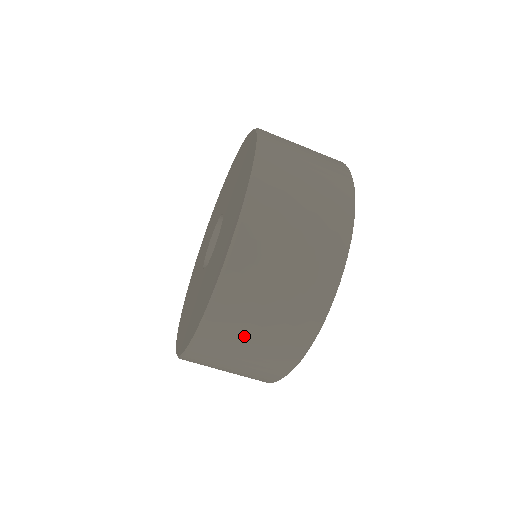
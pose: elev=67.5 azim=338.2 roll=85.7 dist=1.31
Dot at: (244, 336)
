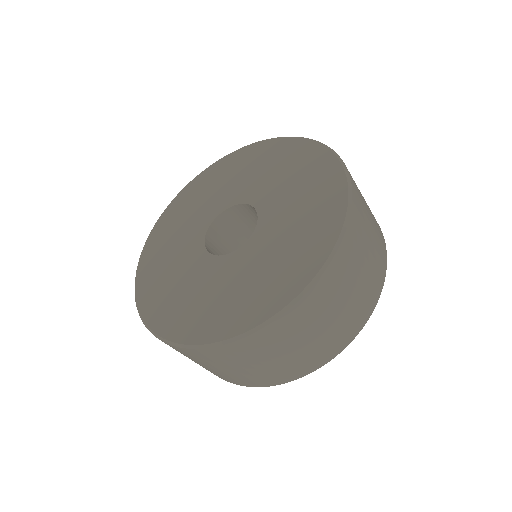
Dot at: (232, 364)
